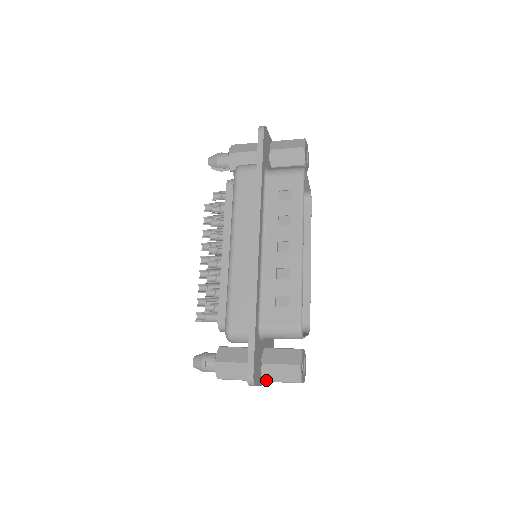
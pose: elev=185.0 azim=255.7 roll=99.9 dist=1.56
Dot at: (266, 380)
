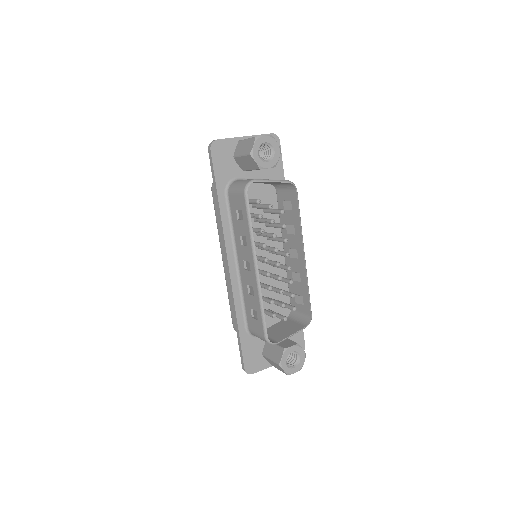
Dot at: (271, 364)
